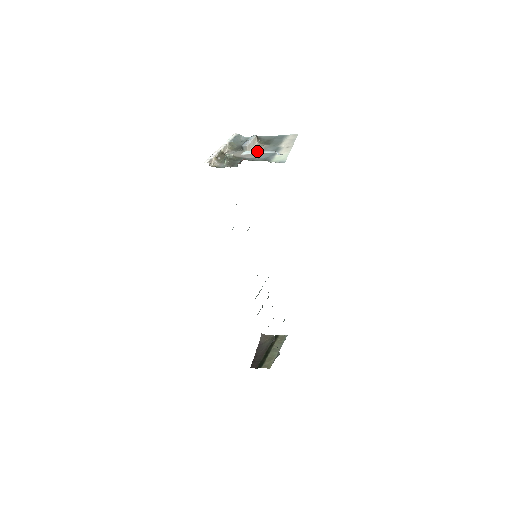
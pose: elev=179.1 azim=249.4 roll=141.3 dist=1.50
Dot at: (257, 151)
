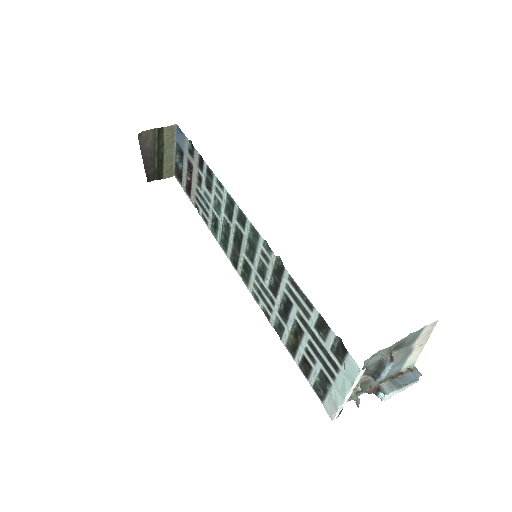
Dot at: (400, 390)
